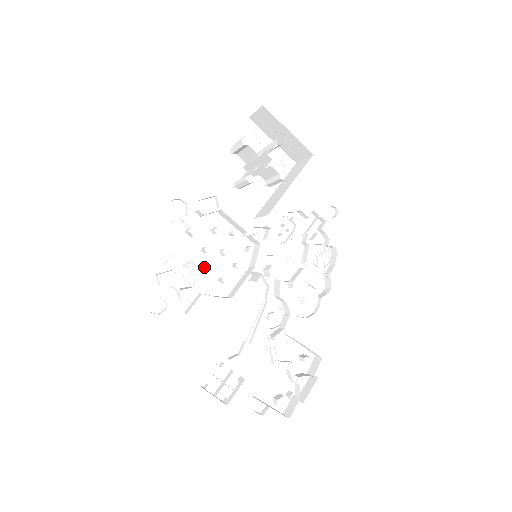
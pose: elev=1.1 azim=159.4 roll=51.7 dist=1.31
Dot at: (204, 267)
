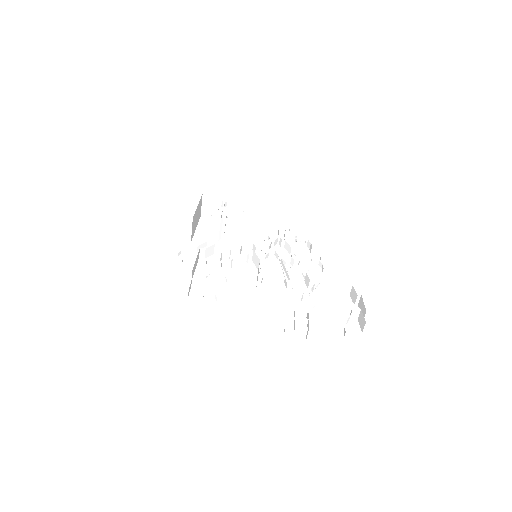
Dot at: (227, 279)
